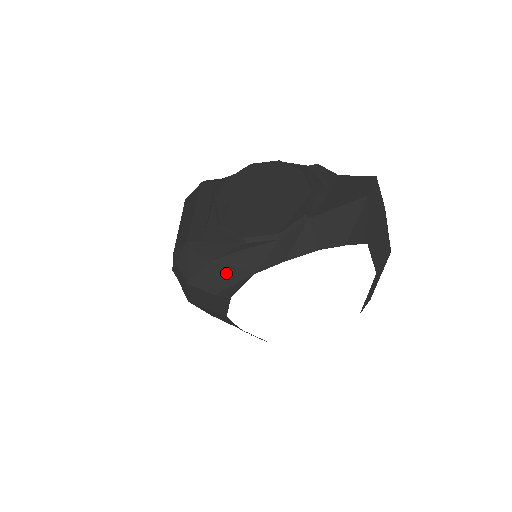
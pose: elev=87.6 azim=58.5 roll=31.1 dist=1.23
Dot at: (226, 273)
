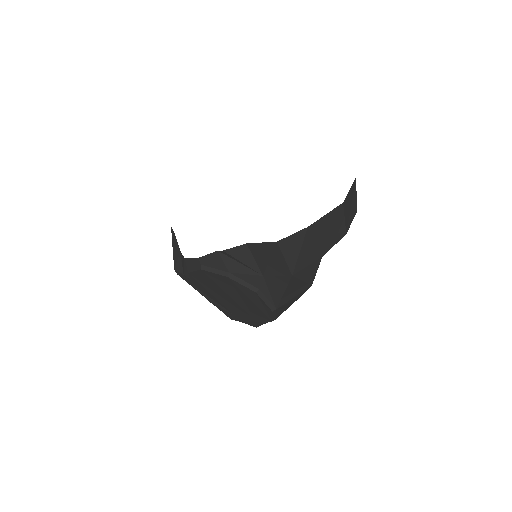
Dot at: occluded
